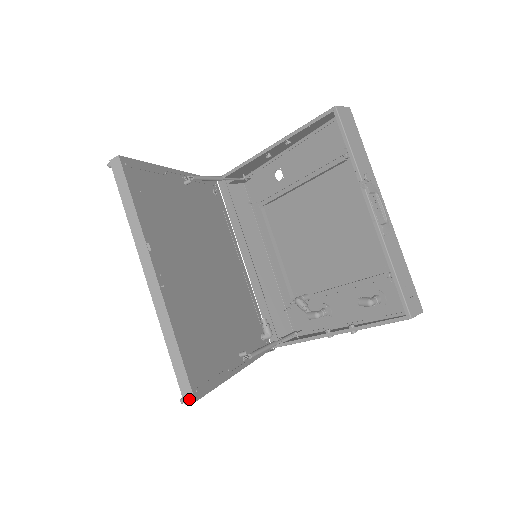
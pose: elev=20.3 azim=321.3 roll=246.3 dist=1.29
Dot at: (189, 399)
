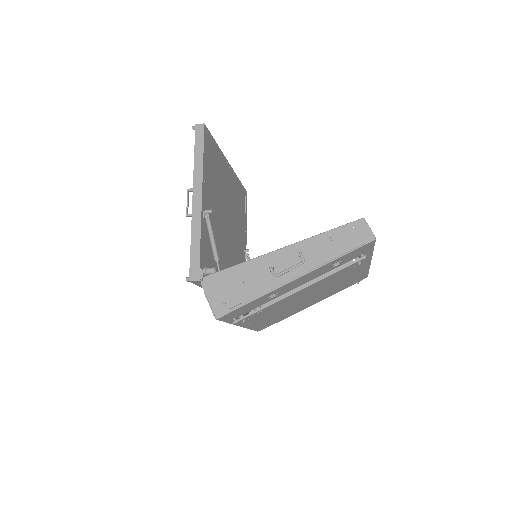
Dot at: (201, 125)
